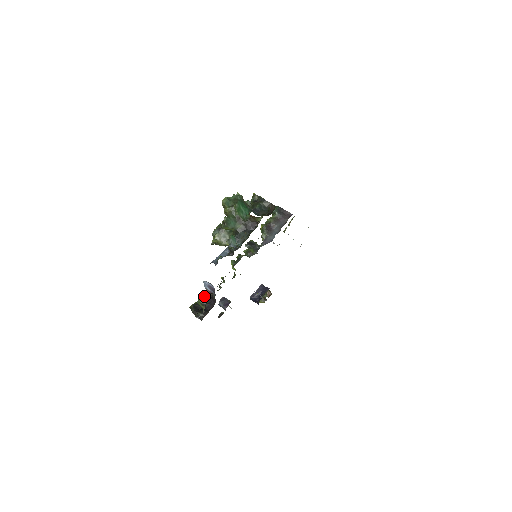
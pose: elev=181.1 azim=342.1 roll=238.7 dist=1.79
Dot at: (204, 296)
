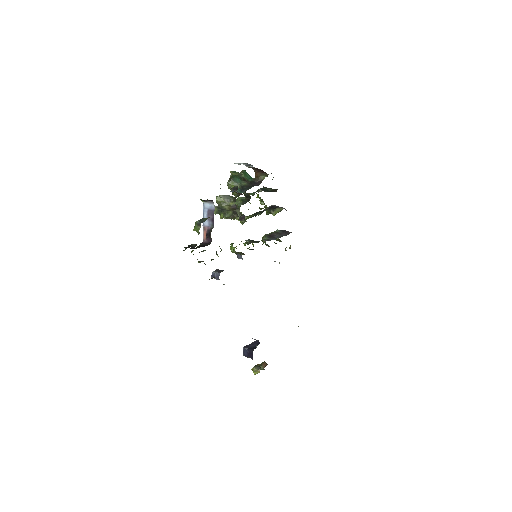
Dot at: (202, 218)
